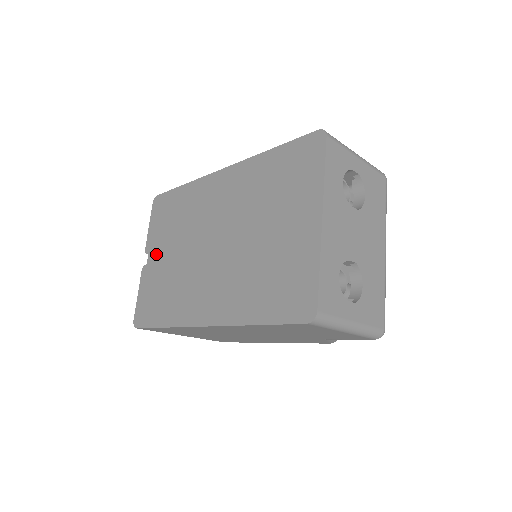
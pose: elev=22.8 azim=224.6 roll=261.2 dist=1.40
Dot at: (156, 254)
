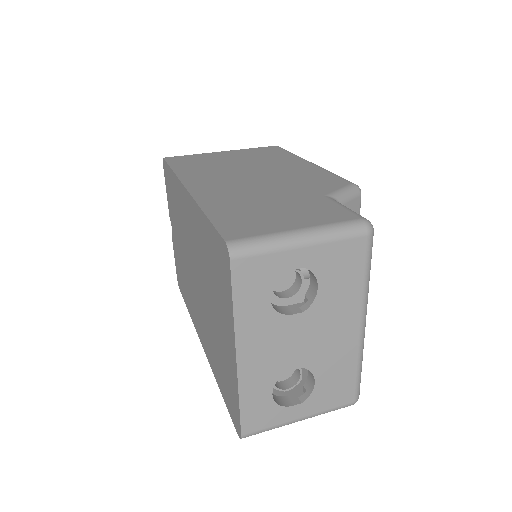
Dot at: (174, 230)
